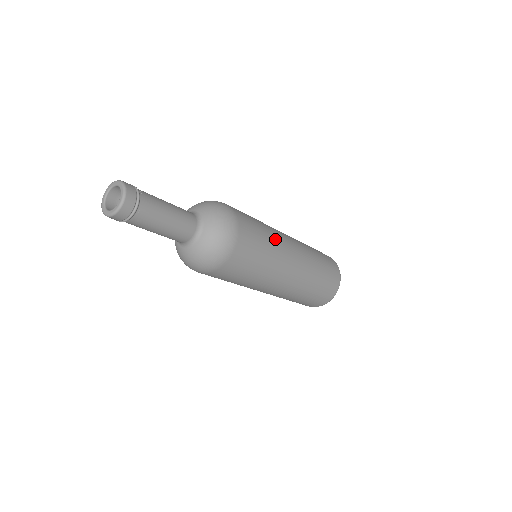
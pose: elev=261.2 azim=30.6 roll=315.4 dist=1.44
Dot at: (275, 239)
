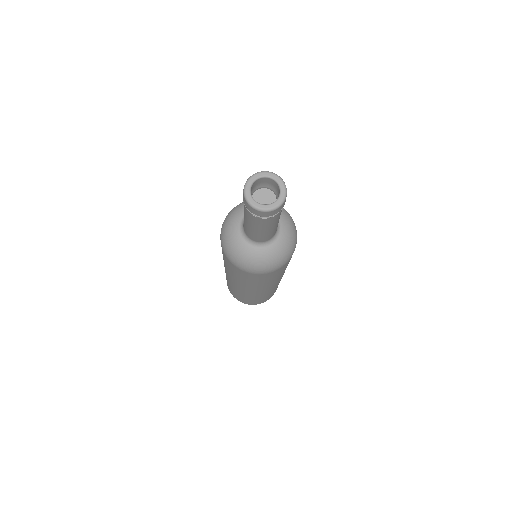
Dot at: occluded
